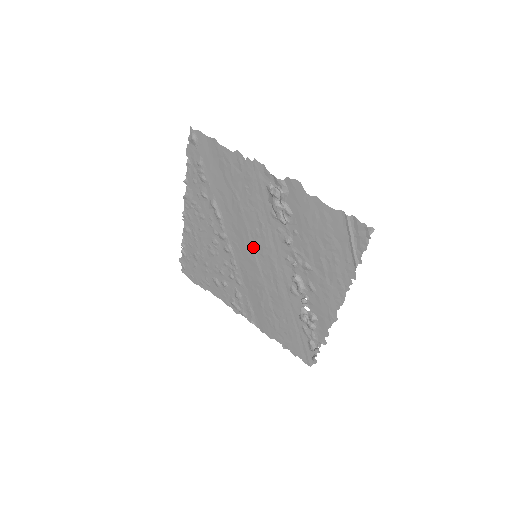
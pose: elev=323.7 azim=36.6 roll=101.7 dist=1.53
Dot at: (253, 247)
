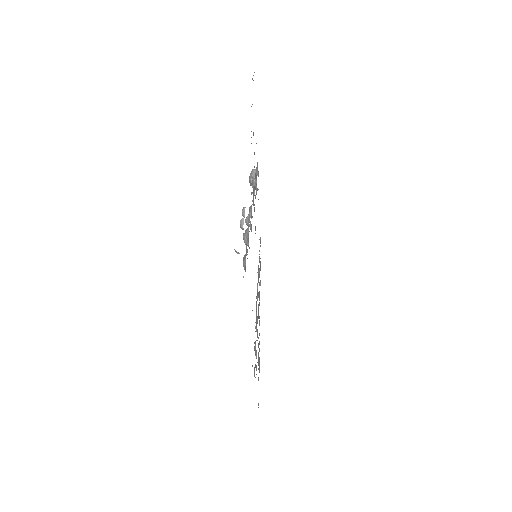
Dot at: occluded
